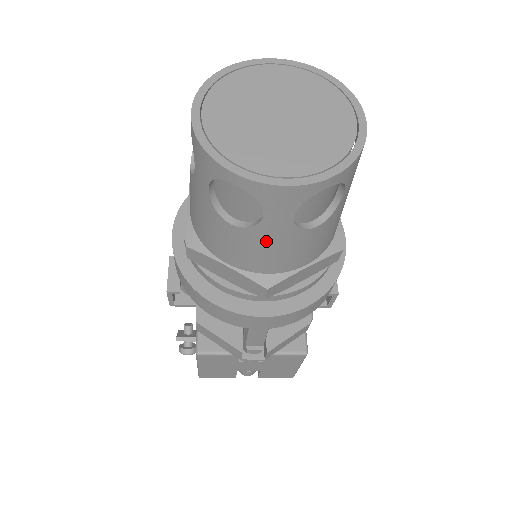
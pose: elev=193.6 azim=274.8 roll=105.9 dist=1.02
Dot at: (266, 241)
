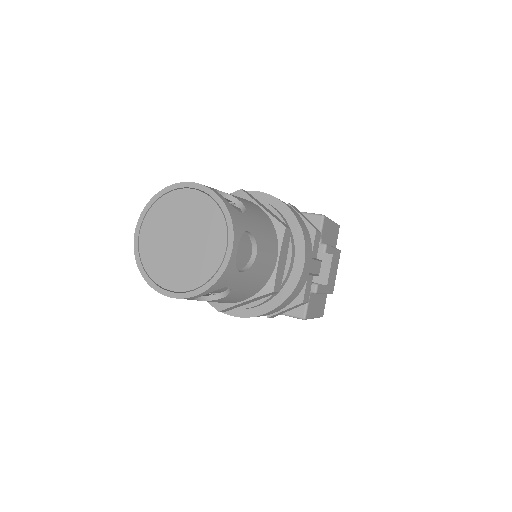
Dot at: occluded
